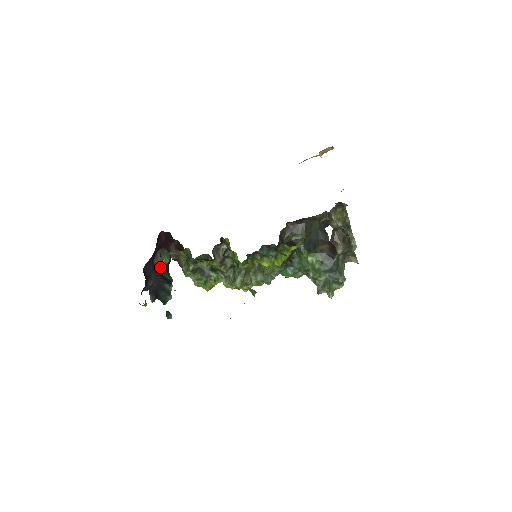
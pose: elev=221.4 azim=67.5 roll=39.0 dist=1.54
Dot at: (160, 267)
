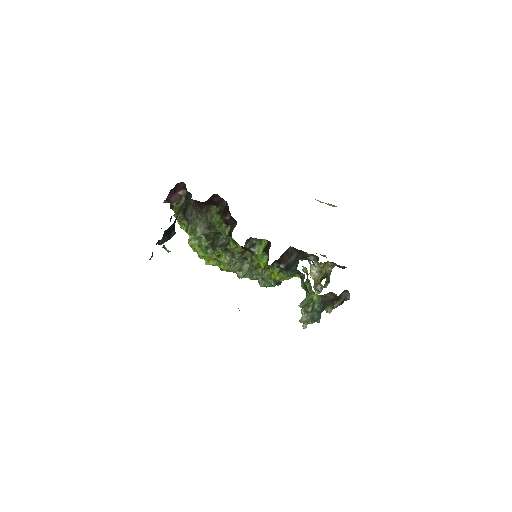
Dot at: occluded
